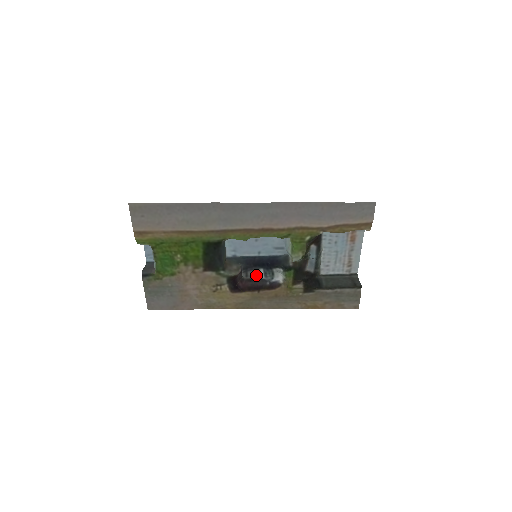
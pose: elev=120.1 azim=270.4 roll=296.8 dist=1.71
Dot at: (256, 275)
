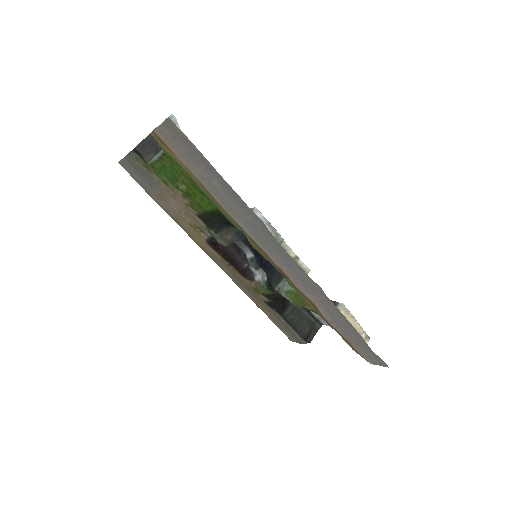
Dot at: (245, 248)
